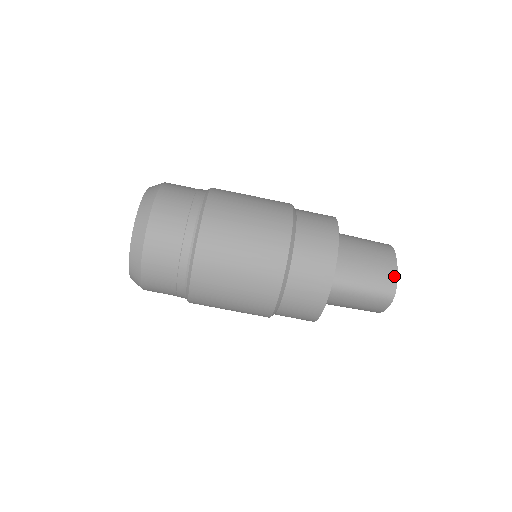
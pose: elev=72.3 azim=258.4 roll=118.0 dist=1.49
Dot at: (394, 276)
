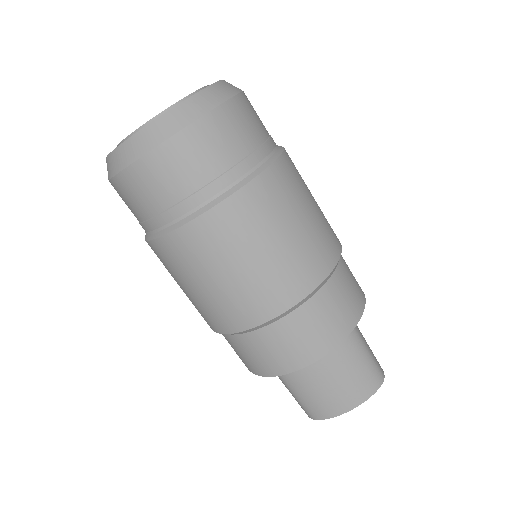
Dot at: (328, 415)
